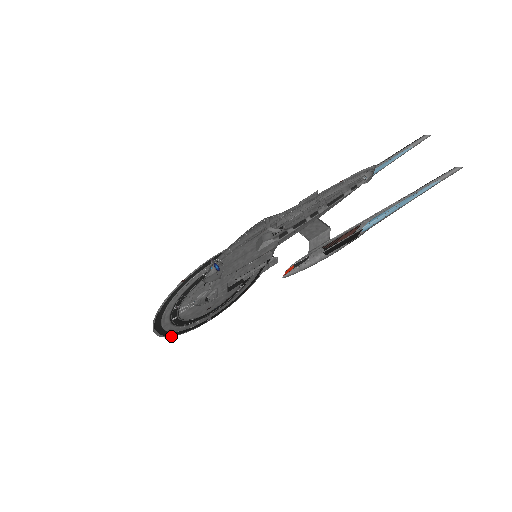
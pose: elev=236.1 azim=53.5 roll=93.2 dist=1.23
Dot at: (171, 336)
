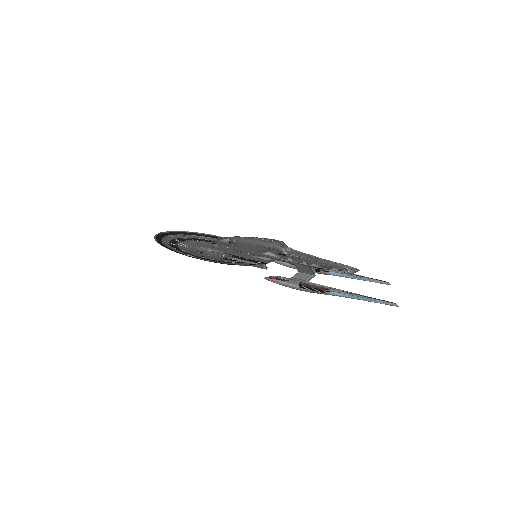
Dot at: (169, 249)
